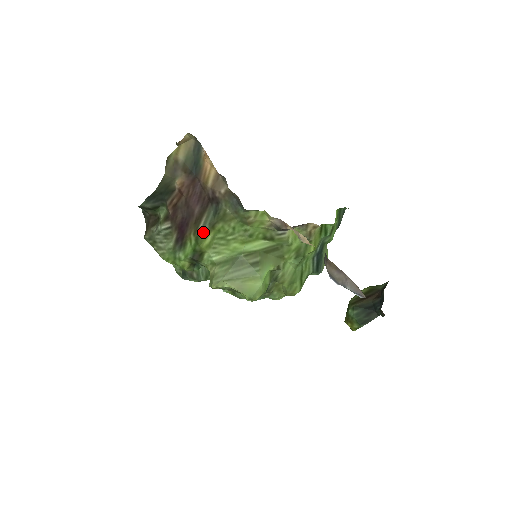
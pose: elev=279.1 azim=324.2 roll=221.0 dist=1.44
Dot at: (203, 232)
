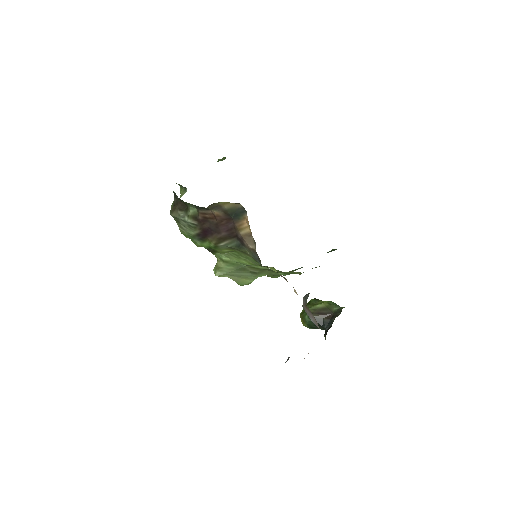
Dot at: (223, 247)
